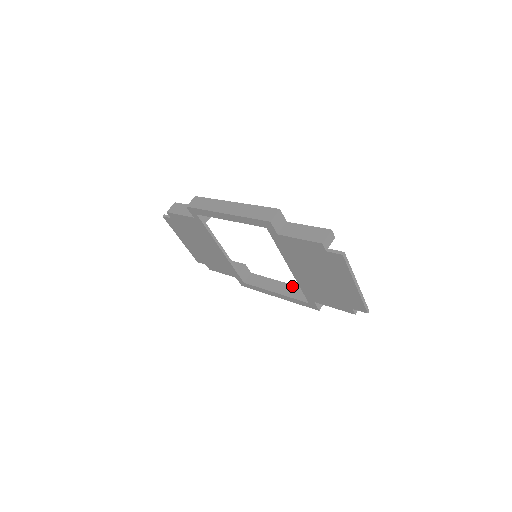
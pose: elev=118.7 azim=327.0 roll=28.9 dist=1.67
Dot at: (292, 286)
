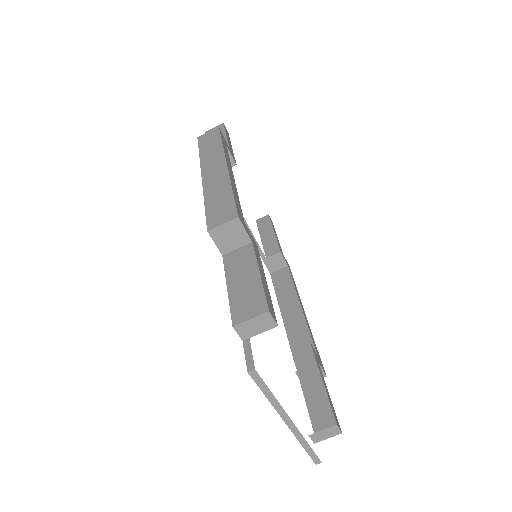
Dot at: (304, 322)
